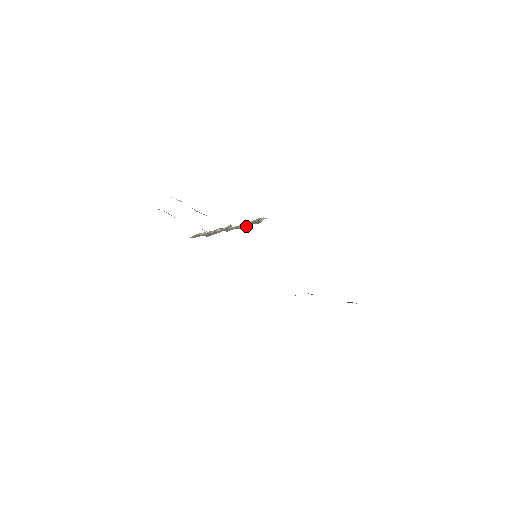
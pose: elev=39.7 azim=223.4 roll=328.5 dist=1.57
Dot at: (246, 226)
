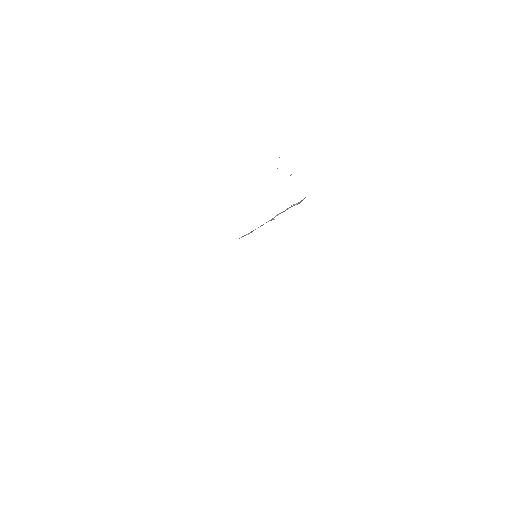
Dot at: occluded
